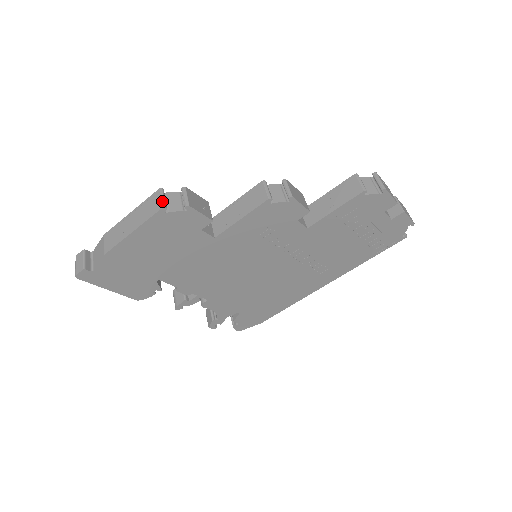
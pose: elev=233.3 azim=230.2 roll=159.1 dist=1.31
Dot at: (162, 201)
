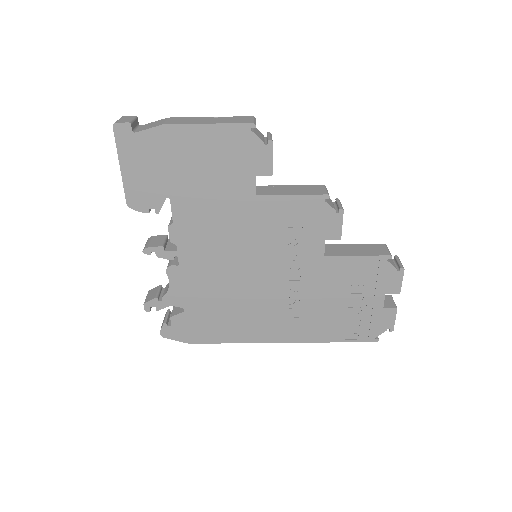
Dot at: (254, 121)
